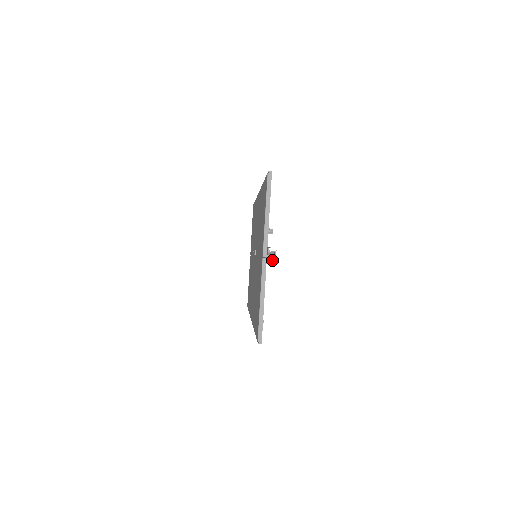
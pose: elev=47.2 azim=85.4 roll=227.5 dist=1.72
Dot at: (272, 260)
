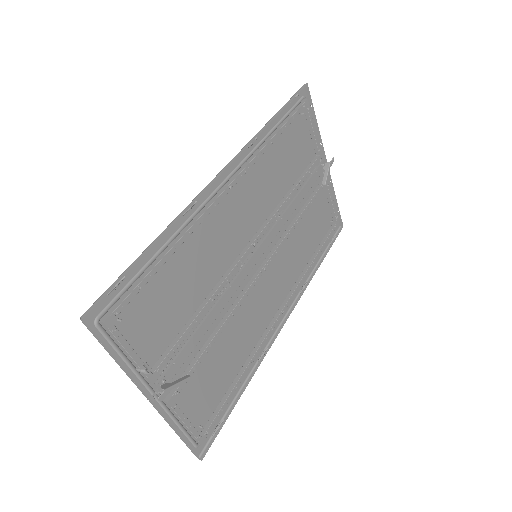
Dot at: (181, 381)
